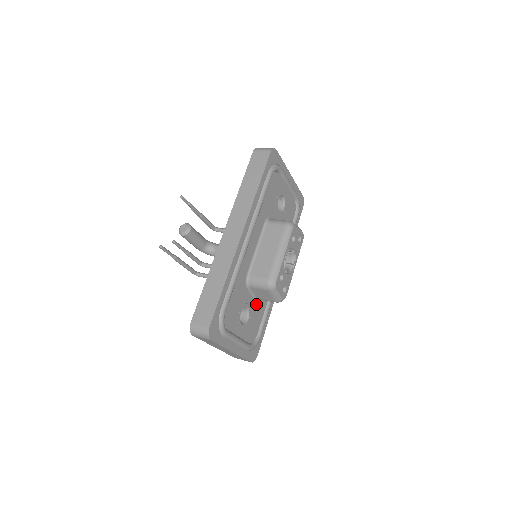
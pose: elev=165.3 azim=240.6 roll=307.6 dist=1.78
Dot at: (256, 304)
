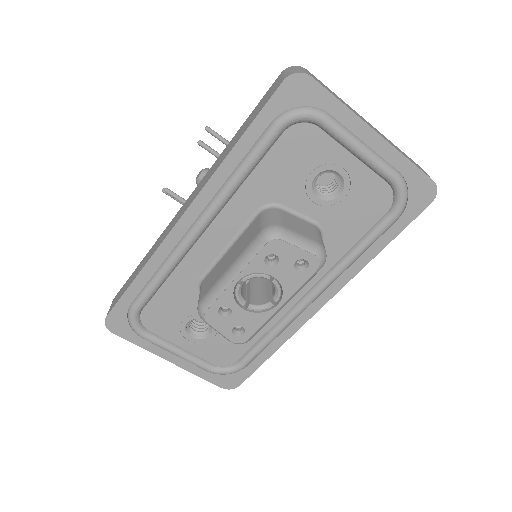
Dot at: occluded
